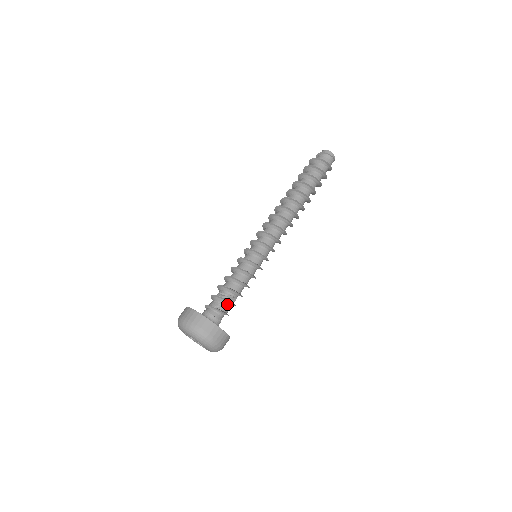
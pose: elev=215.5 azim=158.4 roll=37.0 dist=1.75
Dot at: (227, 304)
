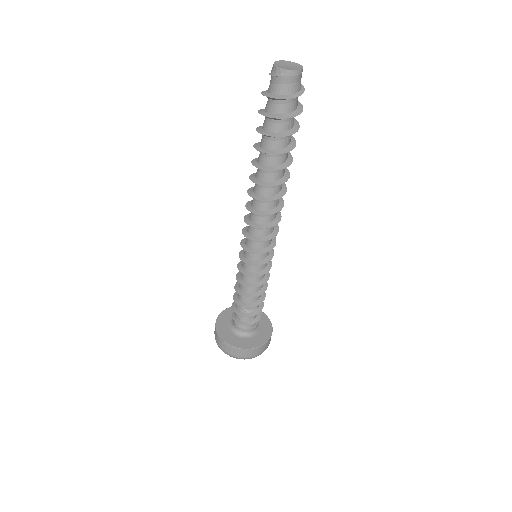
Dot at: (246, 315)
